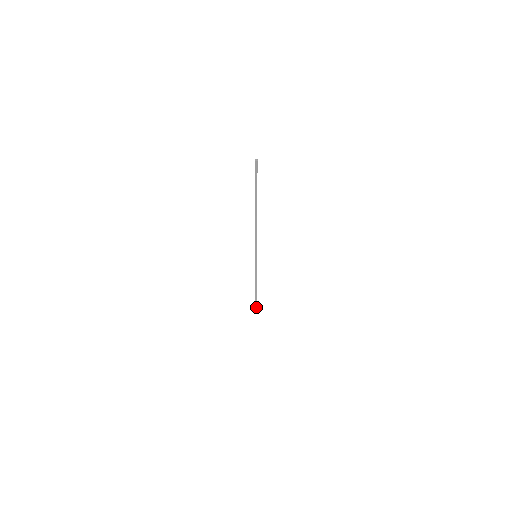
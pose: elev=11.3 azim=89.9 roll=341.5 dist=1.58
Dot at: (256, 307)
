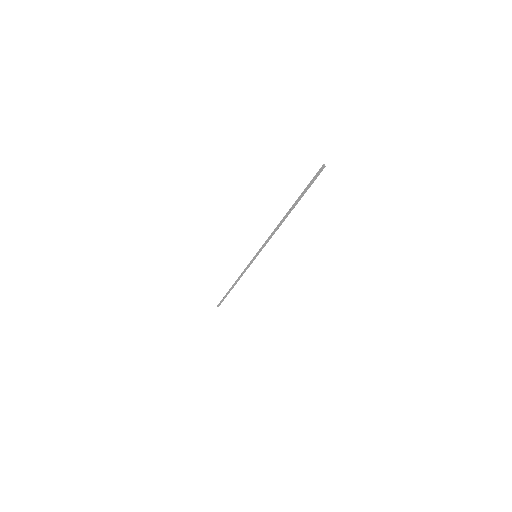
Dot at: occluded
